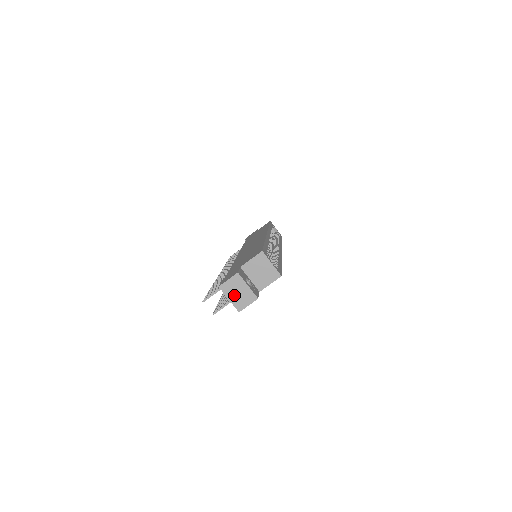
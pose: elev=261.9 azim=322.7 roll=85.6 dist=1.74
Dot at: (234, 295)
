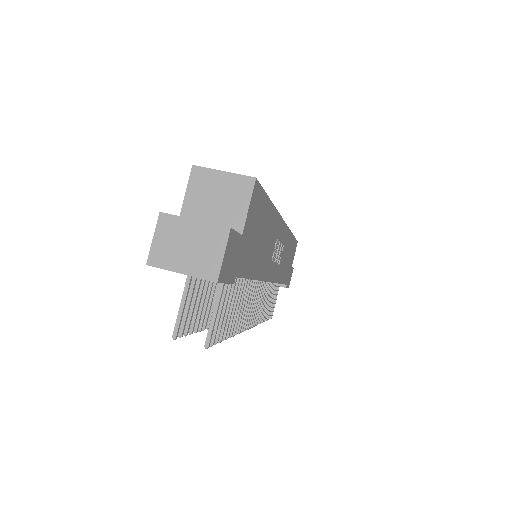
Dot at: (184, 258)
